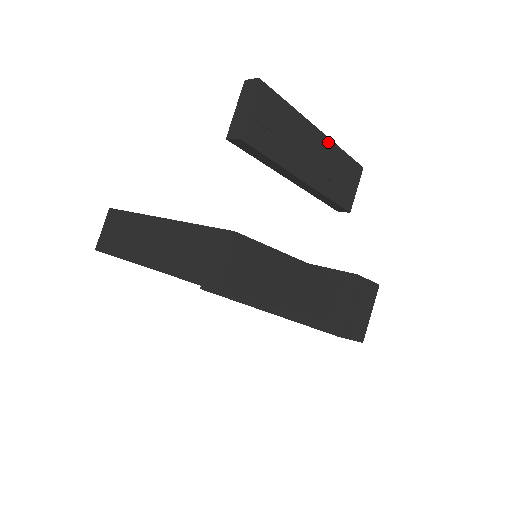
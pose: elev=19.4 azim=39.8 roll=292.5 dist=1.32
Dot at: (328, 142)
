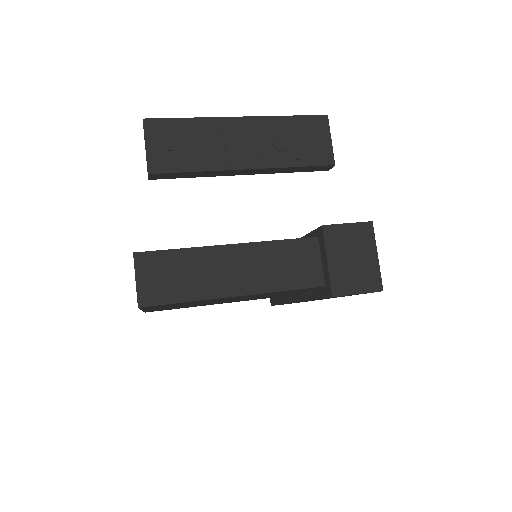
Dot at: (259, 120)
